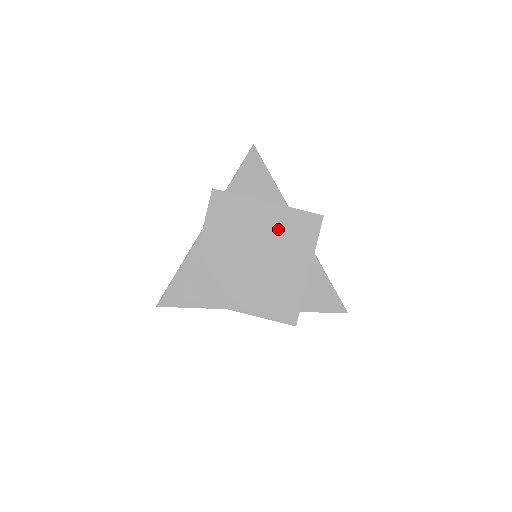
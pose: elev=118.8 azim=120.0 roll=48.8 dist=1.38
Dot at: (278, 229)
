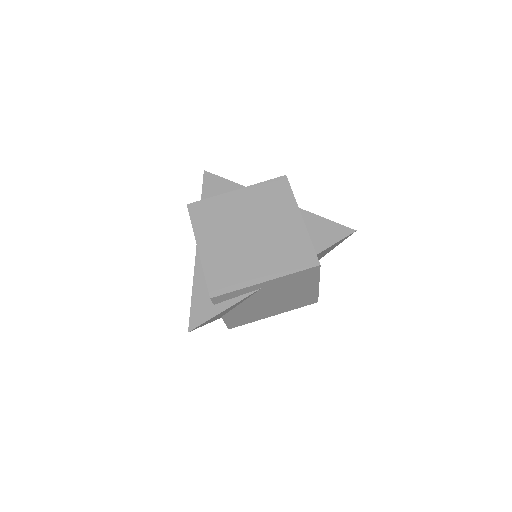
Dot at: (257, 203)
